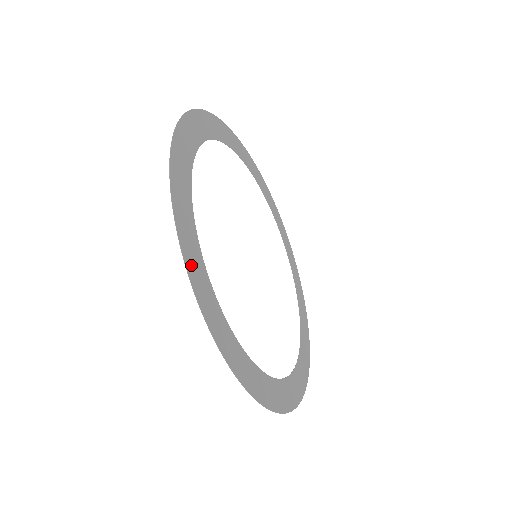
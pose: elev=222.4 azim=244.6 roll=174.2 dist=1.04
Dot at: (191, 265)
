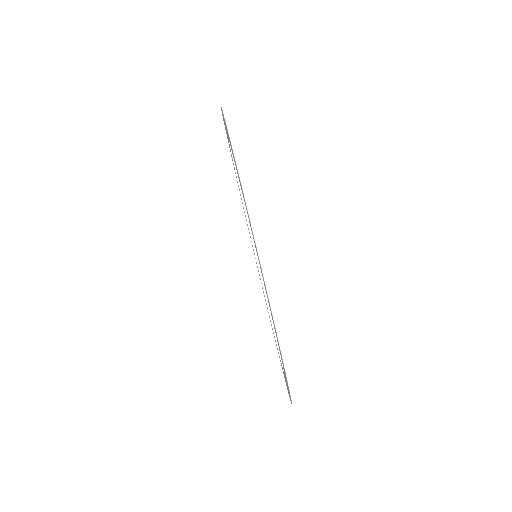
Dot at: occluded
